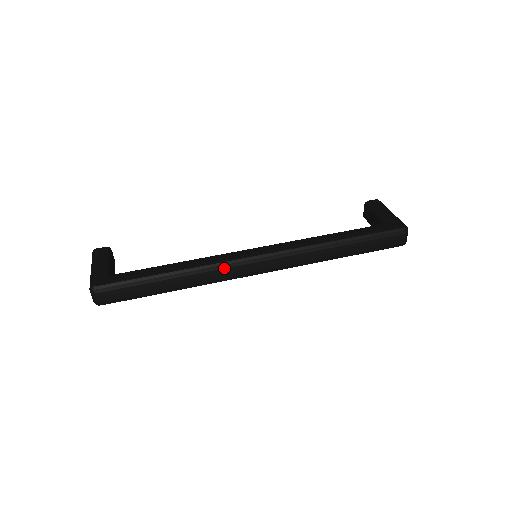
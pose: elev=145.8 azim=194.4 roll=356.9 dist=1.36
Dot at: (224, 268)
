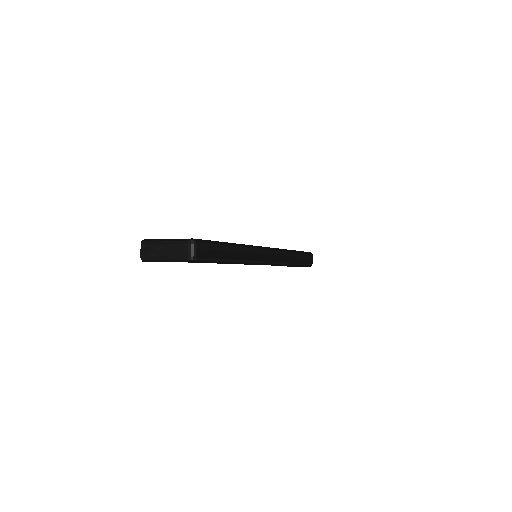
Dot at: (255, 250)
